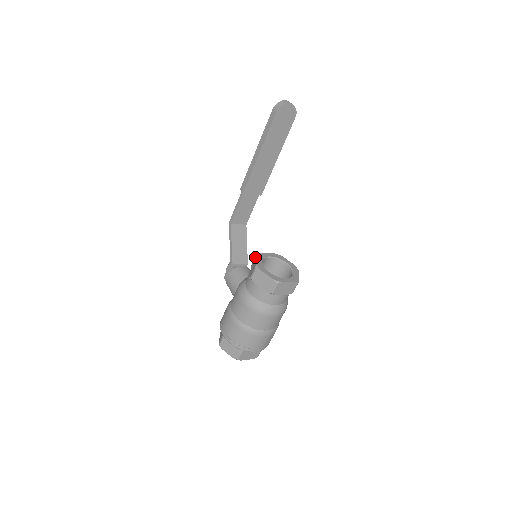
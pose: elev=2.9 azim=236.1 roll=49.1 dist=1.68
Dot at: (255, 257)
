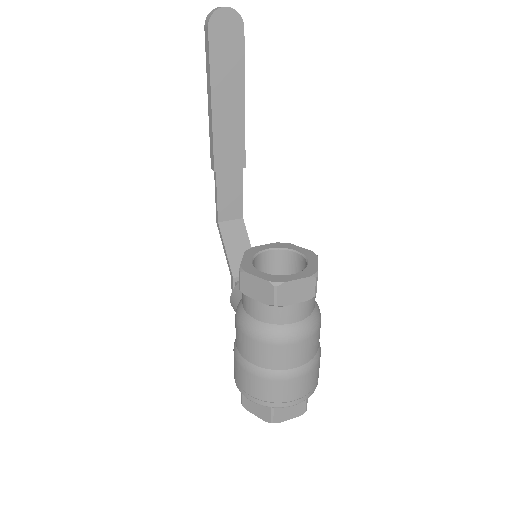
Dot at: occluded
